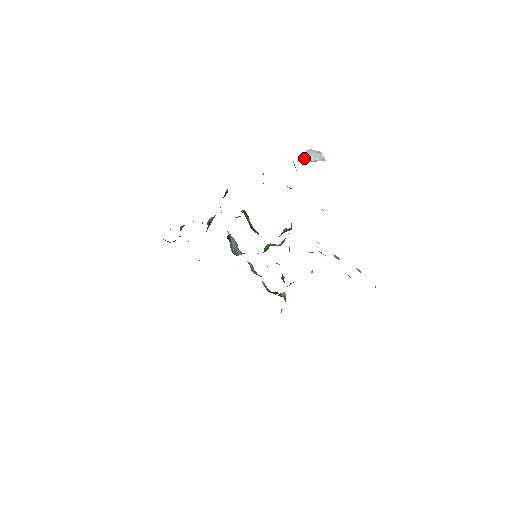
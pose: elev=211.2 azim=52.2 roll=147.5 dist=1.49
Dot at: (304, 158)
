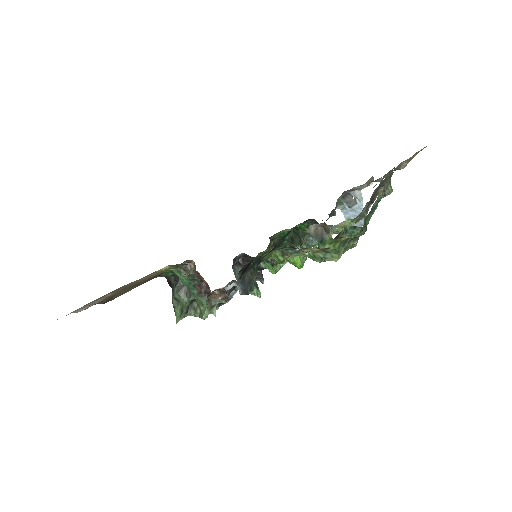
Dot at: (345, 205)
